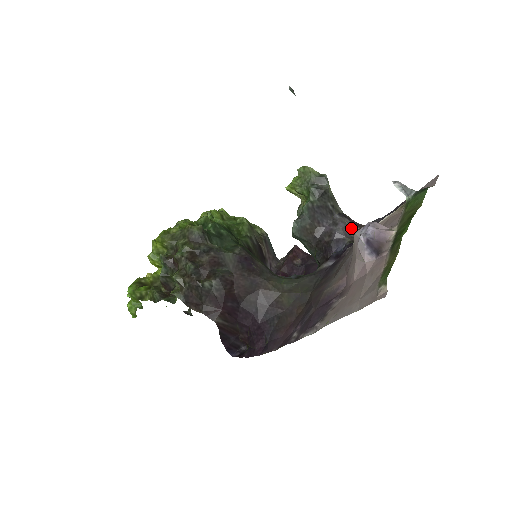
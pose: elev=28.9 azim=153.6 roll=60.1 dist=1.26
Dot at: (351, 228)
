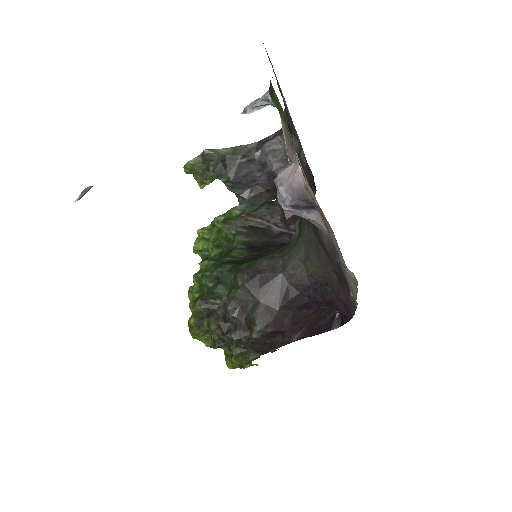
Dot at: (279, 145)
